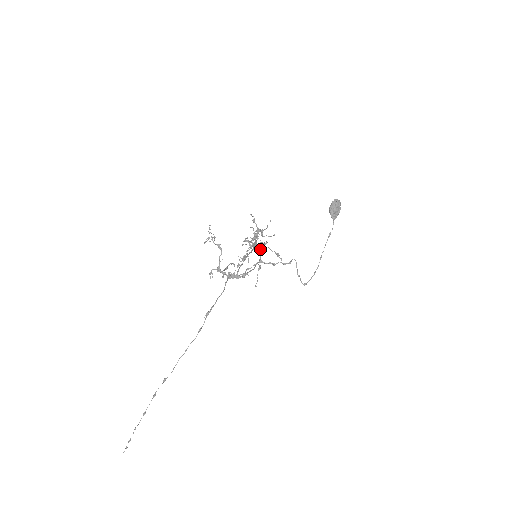
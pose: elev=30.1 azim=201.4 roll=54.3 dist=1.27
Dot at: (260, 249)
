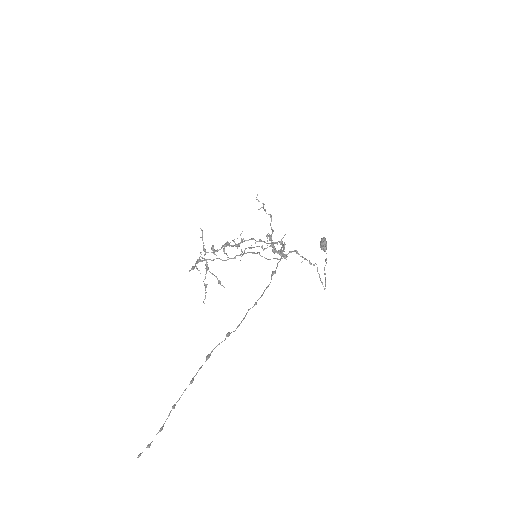
Dot at: (207, 267)
